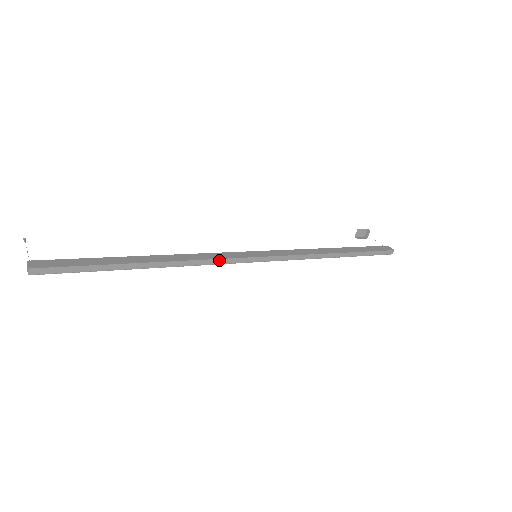
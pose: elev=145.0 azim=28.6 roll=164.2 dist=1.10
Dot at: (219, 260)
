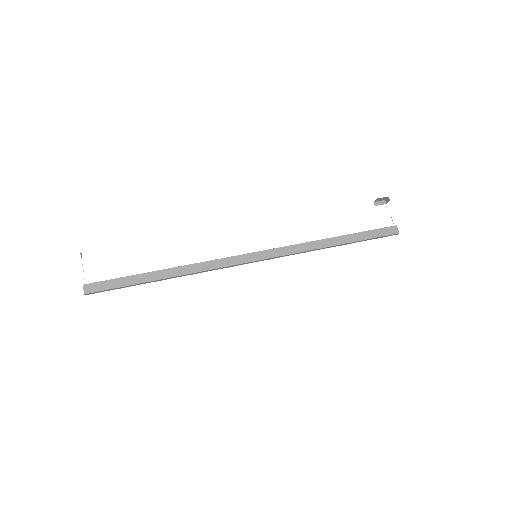
Dot at: (222, 268)
